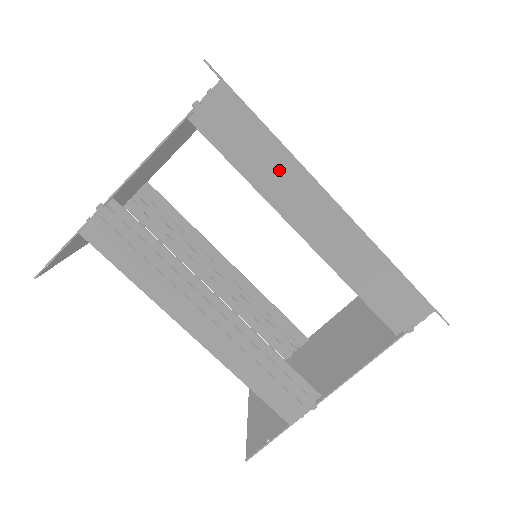
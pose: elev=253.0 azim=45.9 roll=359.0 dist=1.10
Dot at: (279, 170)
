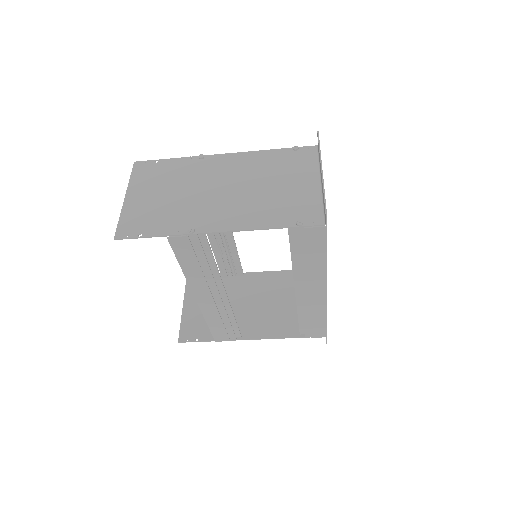
Dot at: (313, 270)
